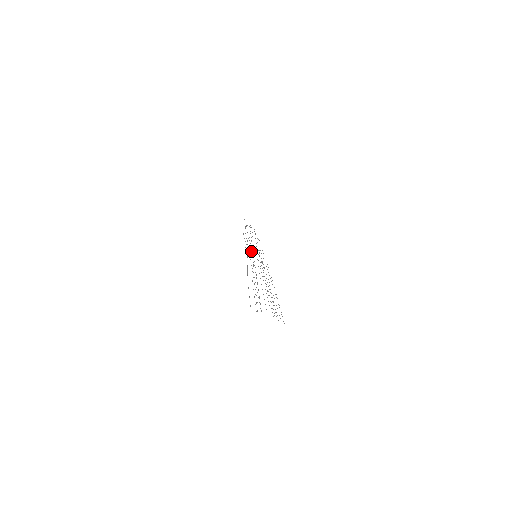
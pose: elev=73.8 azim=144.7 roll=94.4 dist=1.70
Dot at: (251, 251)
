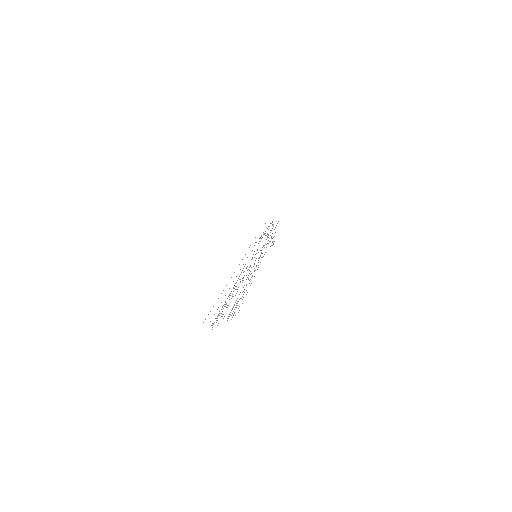
Dot at: occluded
